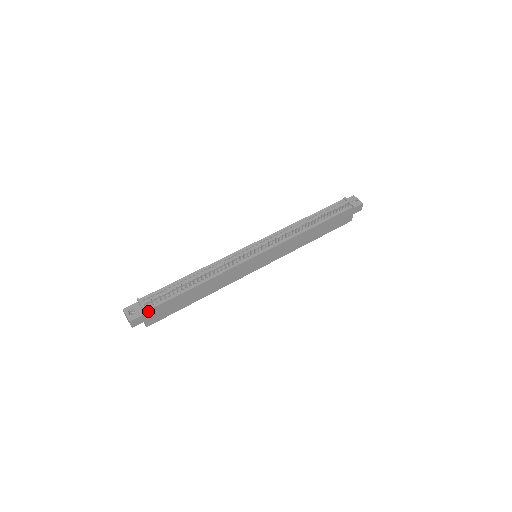
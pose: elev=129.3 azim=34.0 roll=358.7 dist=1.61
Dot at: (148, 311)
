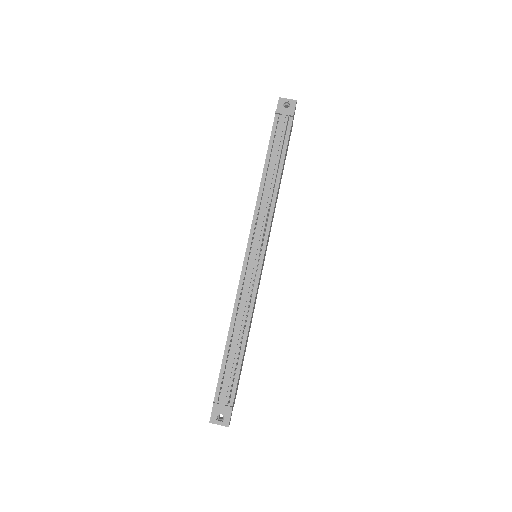
Dot at: (232, 404)
